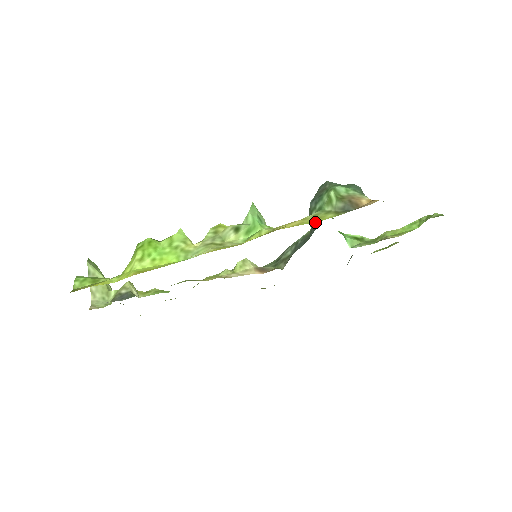
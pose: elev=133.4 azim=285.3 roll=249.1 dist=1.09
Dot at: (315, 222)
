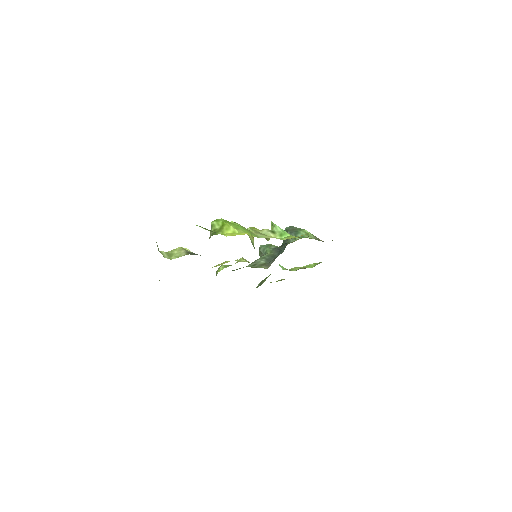
Dot at: (273, 249)
